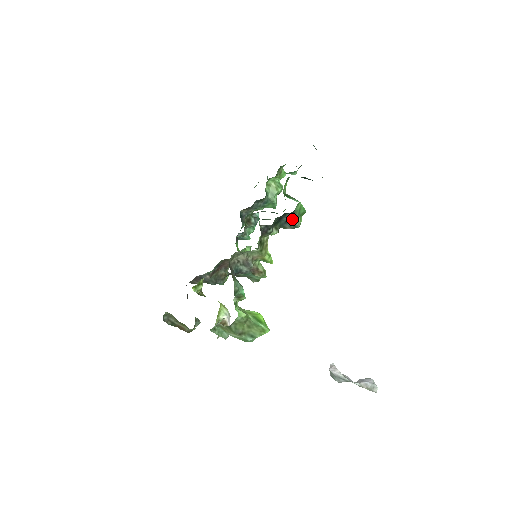
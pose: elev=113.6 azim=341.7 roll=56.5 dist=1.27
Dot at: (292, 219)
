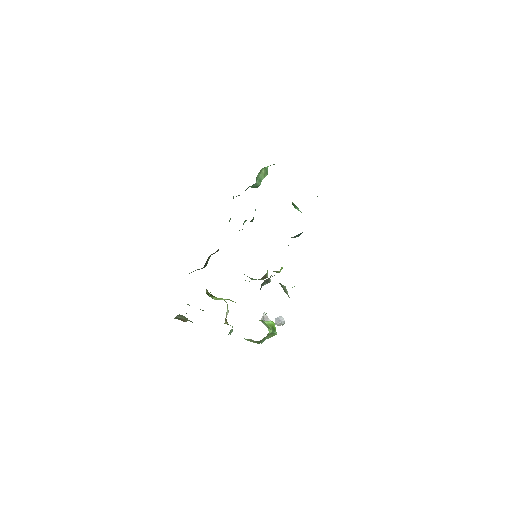
Dot at: (300, 233)
